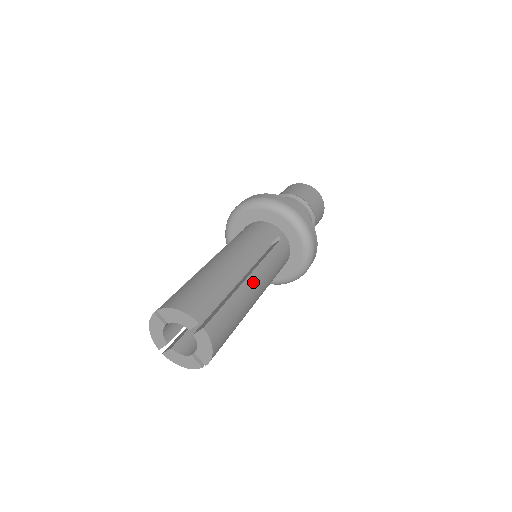
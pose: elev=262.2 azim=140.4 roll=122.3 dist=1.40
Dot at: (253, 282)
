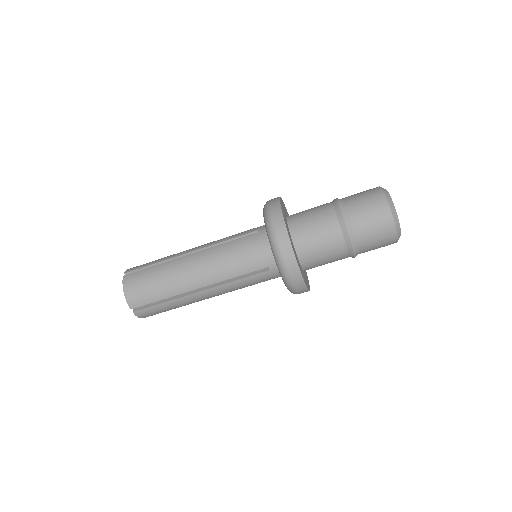
Dot at: (204, 295)
